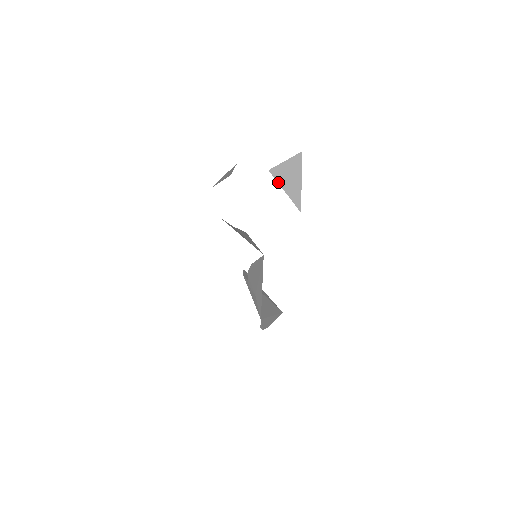
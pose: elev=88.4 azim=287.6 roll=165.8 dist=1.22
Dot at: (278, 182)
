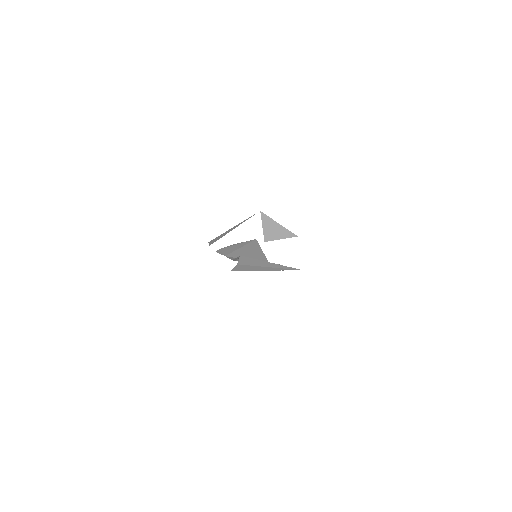
Dot at: occluded
